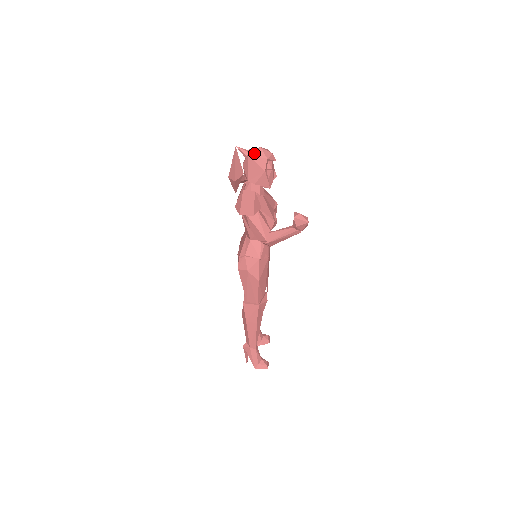
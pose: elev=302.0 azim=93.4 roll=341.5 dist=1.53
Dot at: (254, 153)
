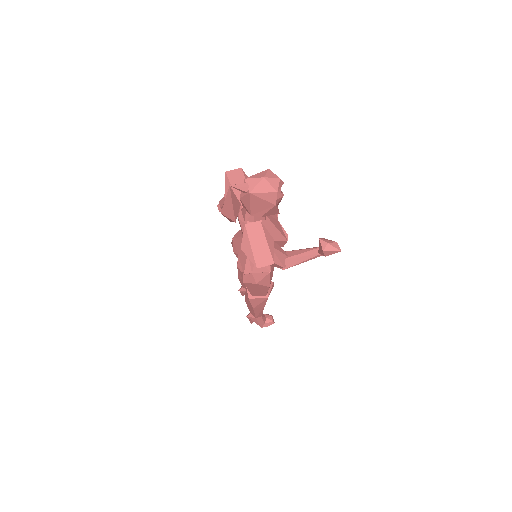
Dot at: (257, 188)
